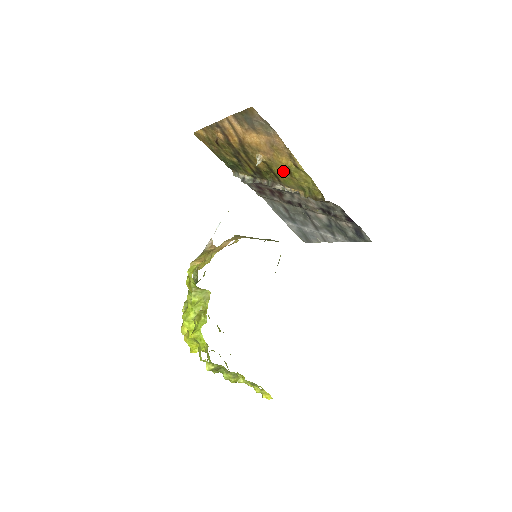
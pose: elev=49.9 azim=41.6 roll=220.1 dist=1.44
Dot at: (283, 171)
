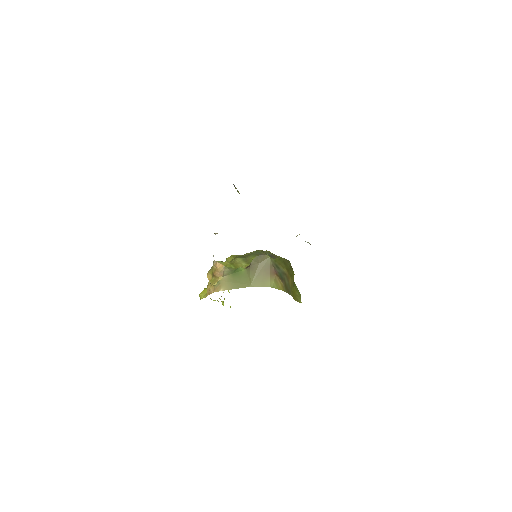
Dot at: occluded
